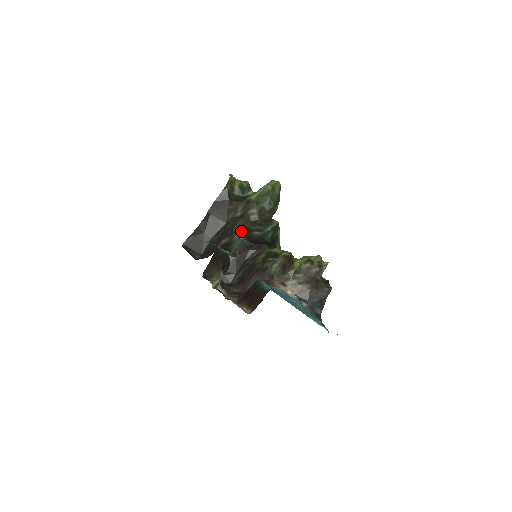
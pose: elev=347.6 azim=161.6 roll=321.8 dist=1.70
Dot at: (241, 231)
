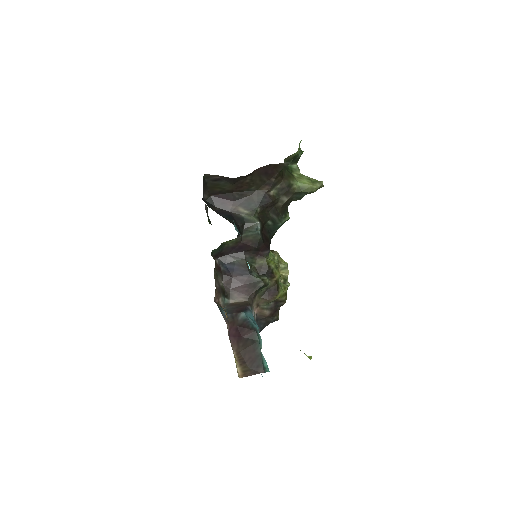
Dot at: (262, 214)
